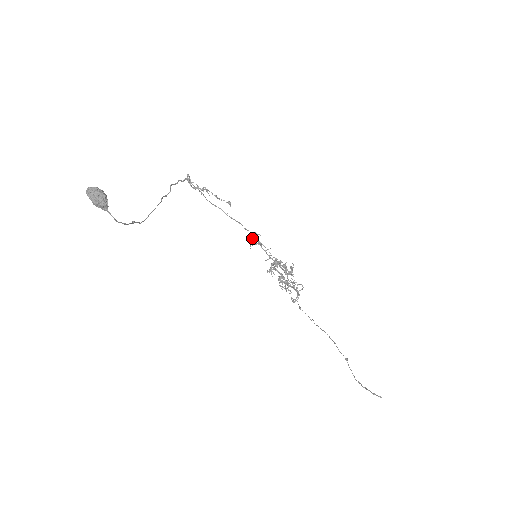
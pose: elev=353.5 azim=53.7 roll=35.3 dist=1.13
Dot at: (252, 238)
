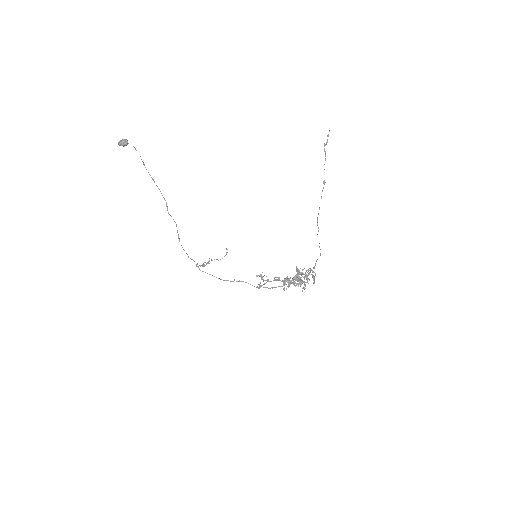
Dot at: (261, 286)
